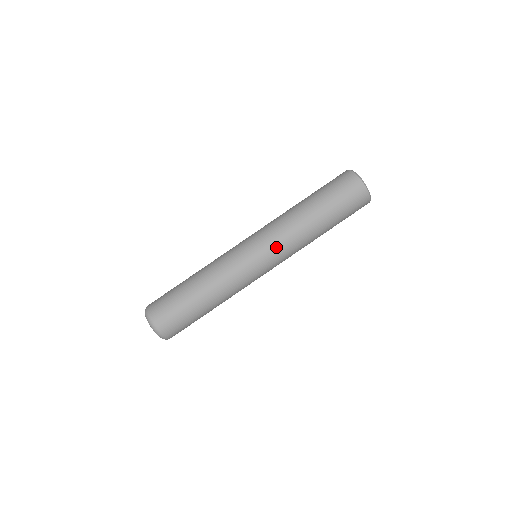
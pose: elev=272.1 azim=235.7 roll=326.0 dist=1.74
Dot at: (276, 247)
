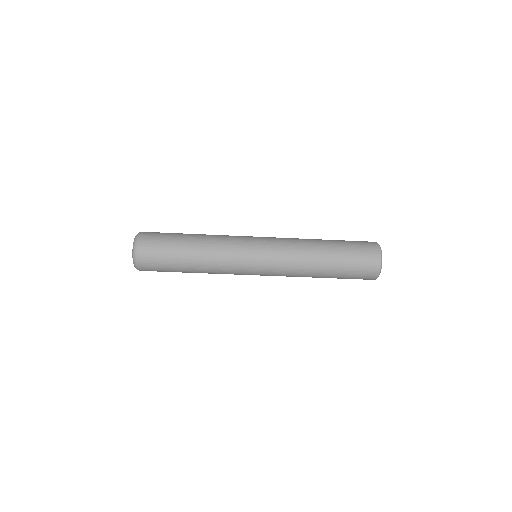
Dot at: (277, 270)
